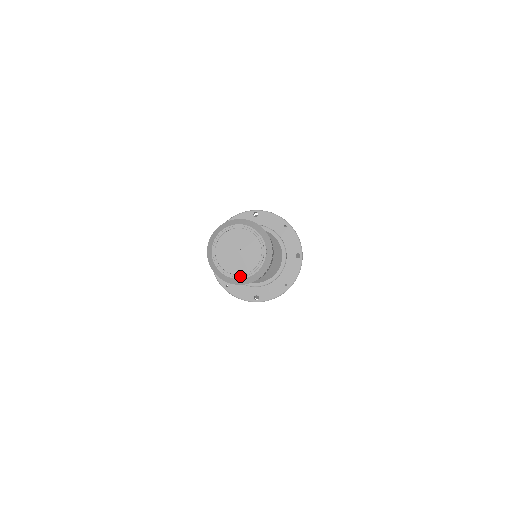
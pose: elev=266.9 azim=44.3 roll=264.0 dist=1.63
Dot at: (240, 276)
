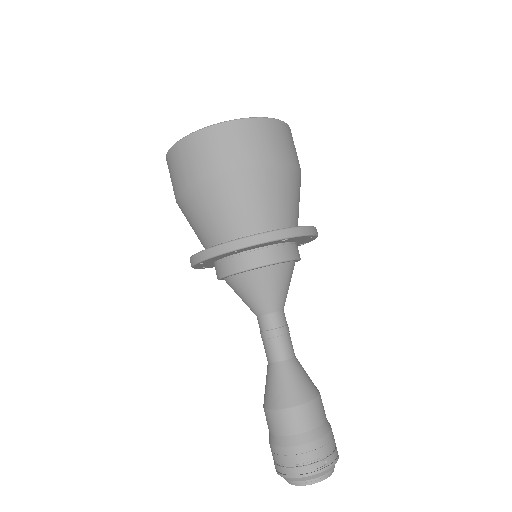
Dot at: occluded
